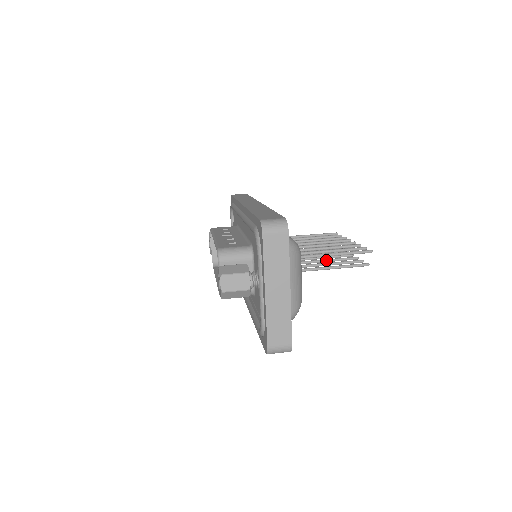
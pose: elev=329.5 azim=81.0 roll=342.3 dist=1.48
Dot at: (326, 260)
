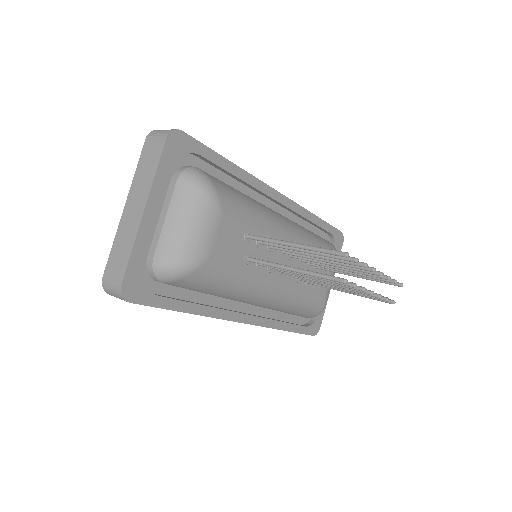
Dot at: occluded
